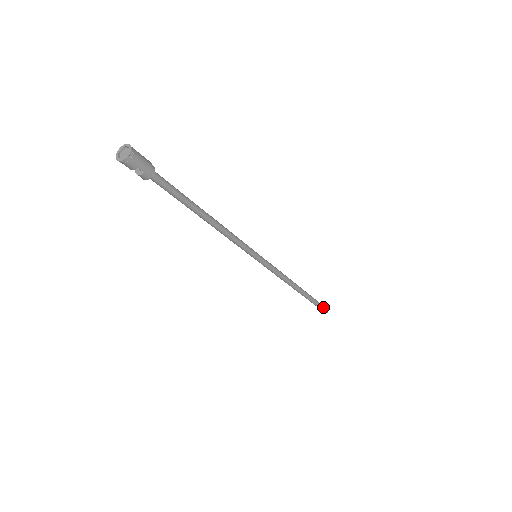
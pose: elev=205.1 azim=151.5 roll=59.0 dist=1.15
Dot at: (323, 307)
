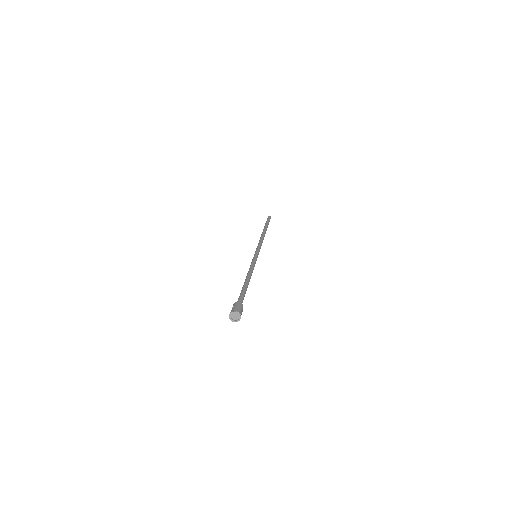
Dot at: occluded
